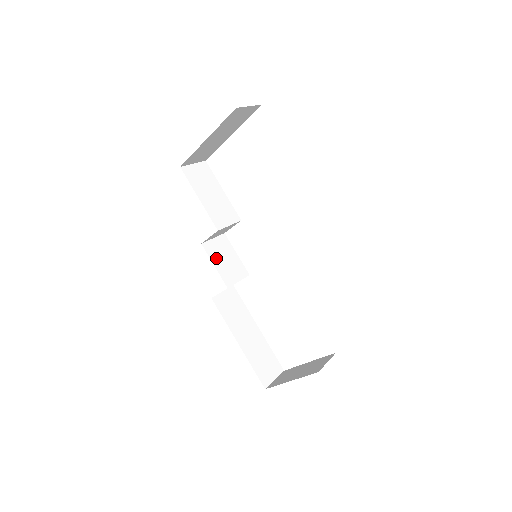
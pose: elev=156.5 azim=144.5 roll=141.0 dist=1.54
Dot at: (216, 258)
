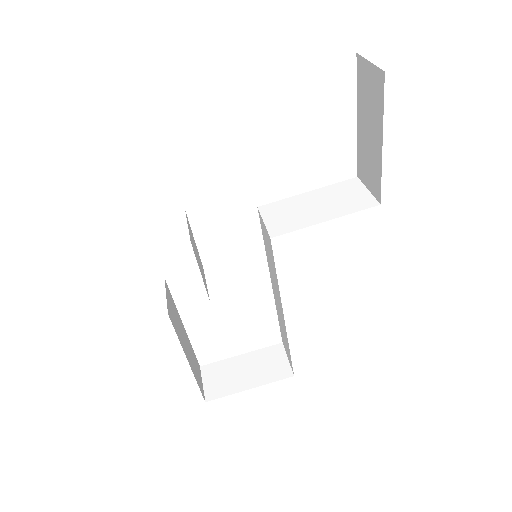
Dot at: (197, 259)
